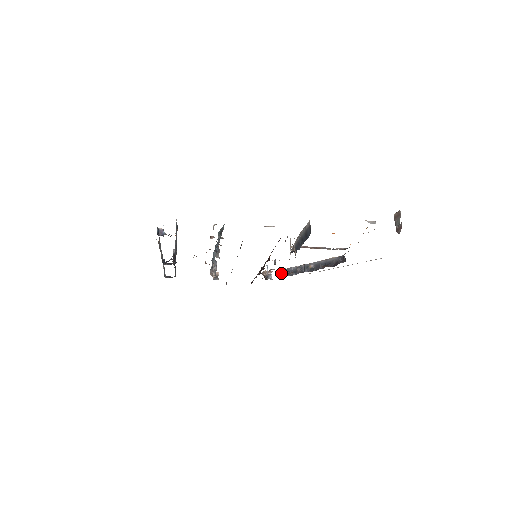
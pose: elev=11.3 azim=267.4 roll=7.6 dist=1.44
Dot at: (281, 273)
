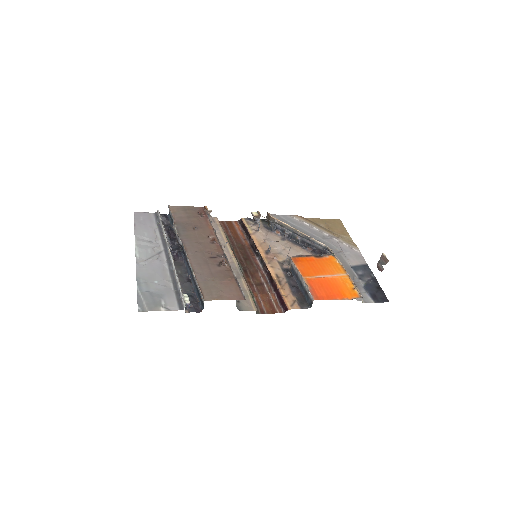
Dot at: (269, 217)
